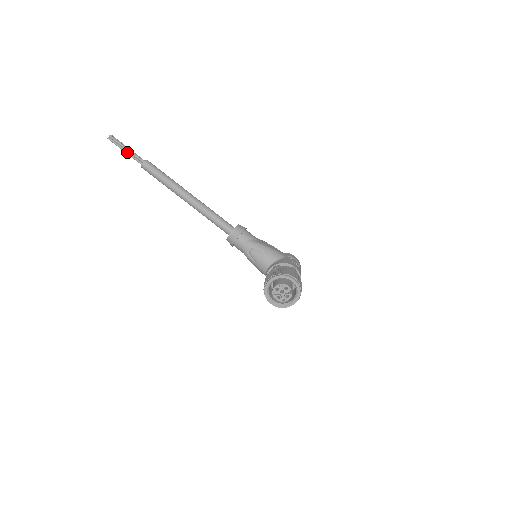
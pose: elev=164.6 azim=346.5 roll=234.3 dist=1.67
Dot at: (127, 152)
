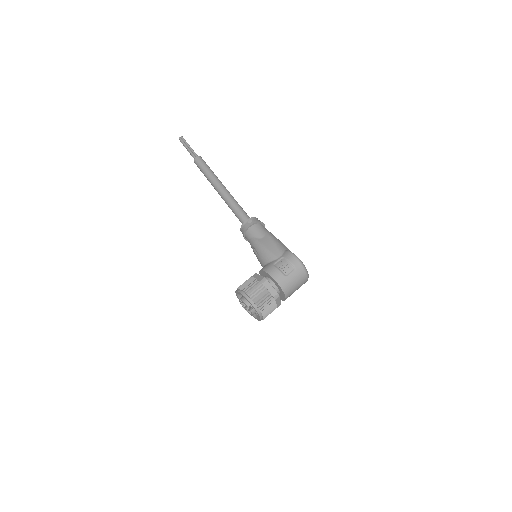
Dot at: (188, 151)
